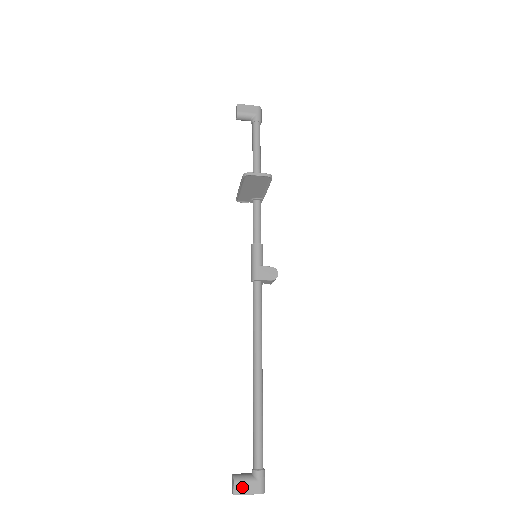
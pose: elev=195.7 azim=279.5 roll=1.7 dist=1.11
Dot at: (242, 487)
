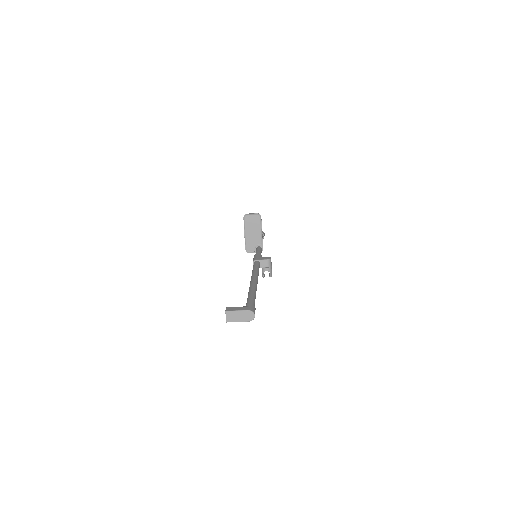
Dot at: (233, 308)
